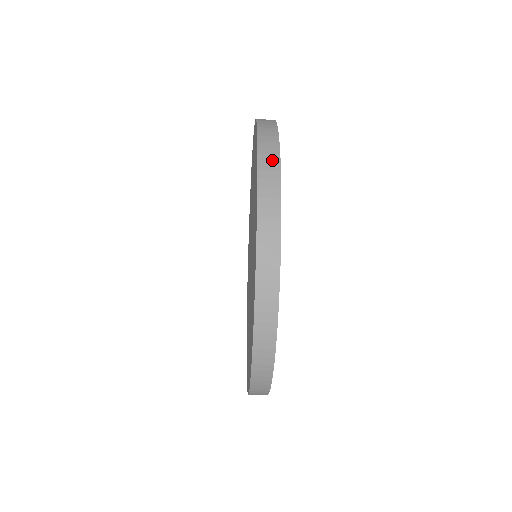
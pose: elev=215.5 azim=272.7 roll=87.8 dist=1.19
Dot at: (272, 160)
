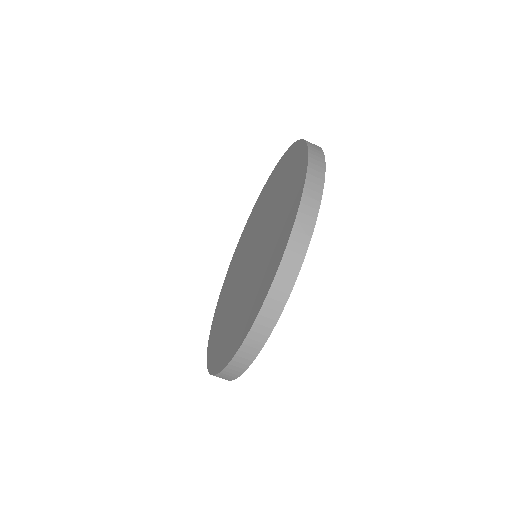
Dot at: (314, 144)
